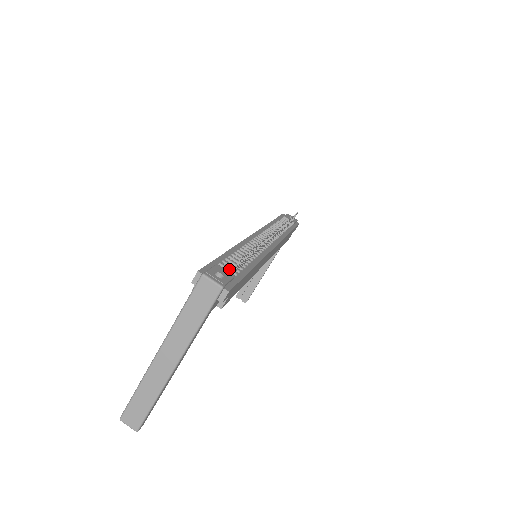
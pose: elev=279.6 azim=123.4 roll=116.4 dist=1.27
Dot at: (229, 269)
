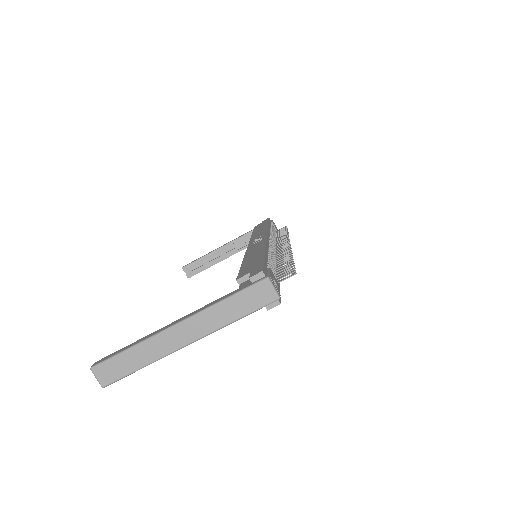
Dot at: occluded
